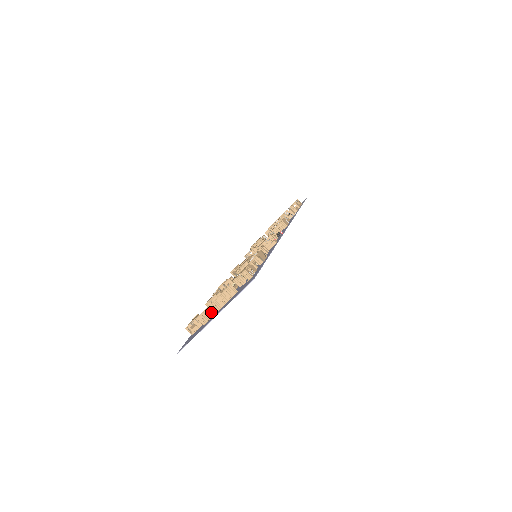
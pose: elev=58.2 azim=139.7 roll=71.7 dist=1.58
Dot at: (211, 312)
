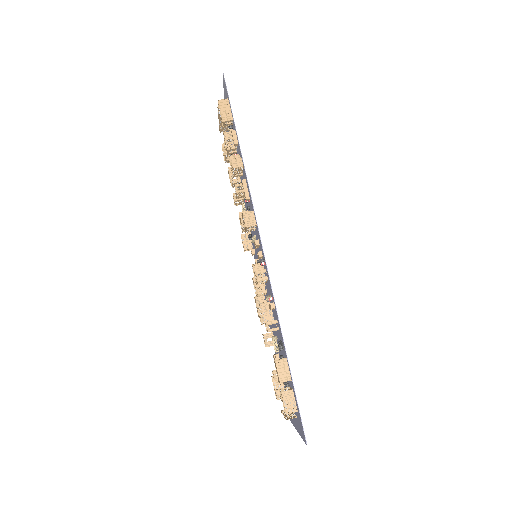
Dot at: occluded
